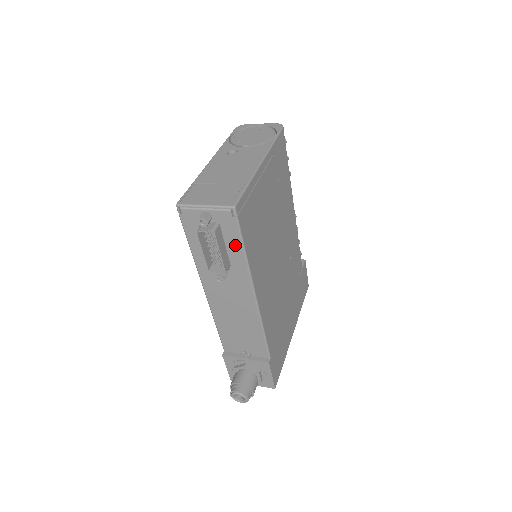
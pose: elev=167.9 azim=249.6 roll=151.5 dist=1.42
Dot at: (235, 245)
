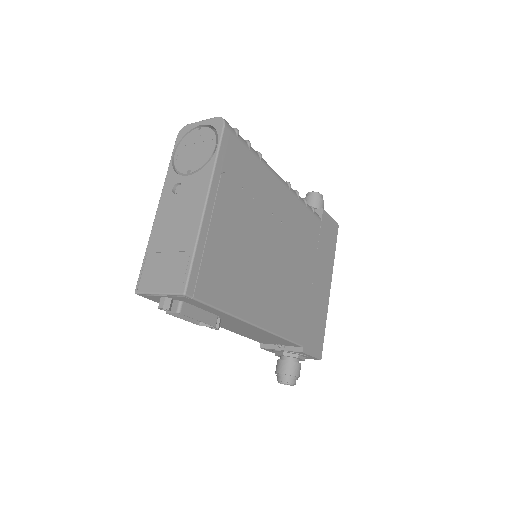
Dot at: (209, 309)
